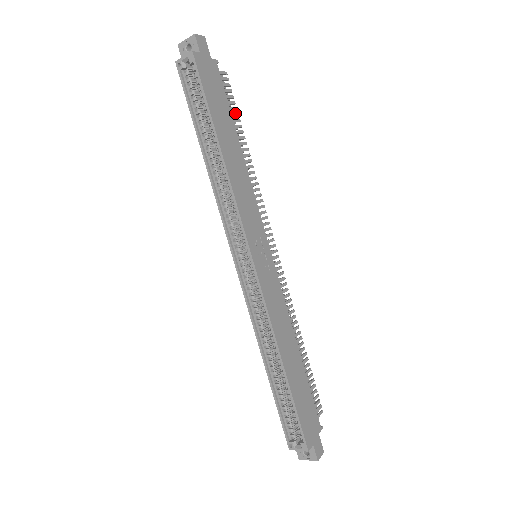
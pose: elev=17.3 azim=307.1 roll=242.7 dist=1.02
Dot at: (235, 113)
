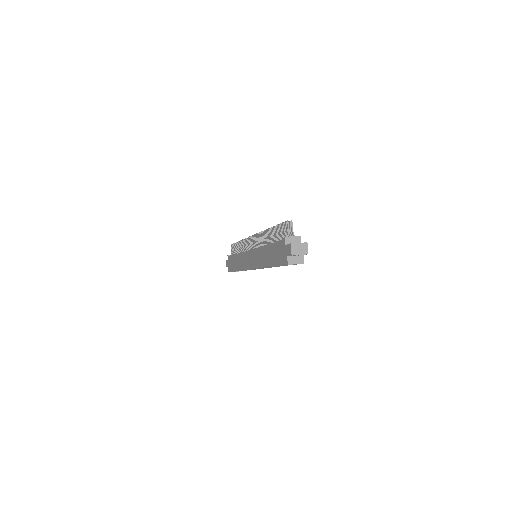
Dot at: occluded
